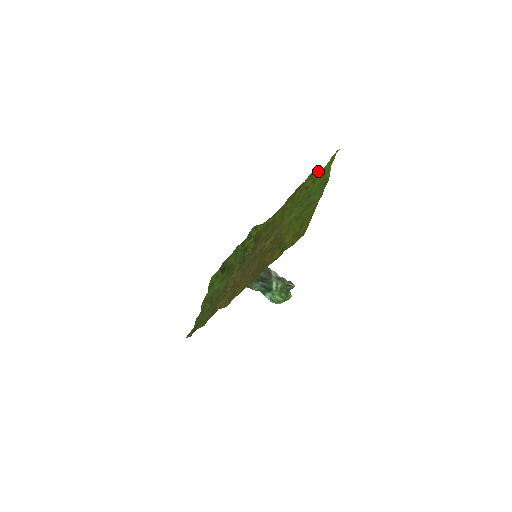
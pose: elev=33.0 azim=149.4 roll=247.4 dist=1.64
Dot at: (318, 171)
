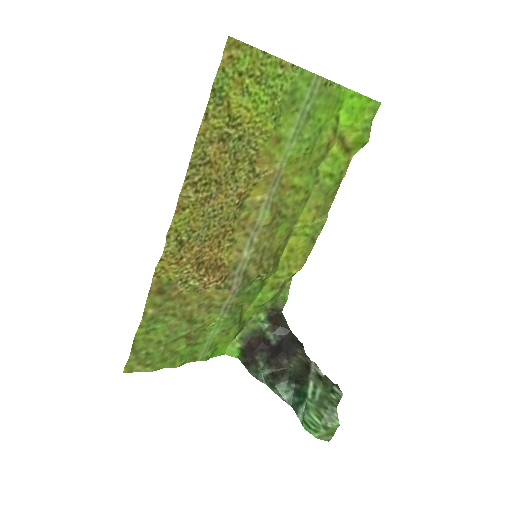
Dot at: (347, 130)
